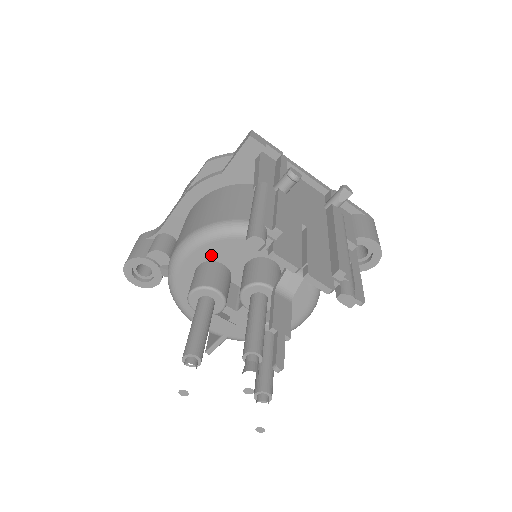
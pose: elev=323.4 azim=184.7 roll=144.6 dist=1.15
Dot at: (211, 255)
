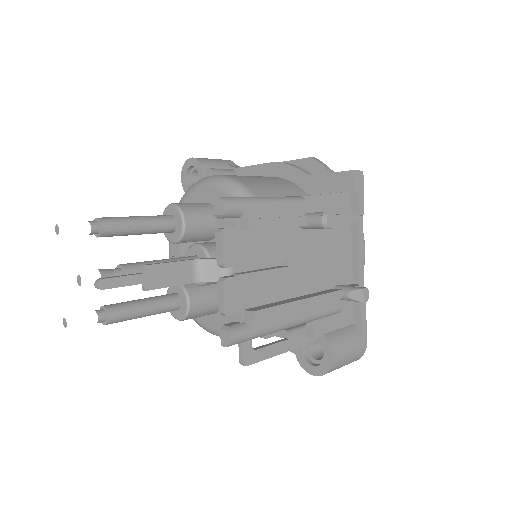
Dot at: occluded
